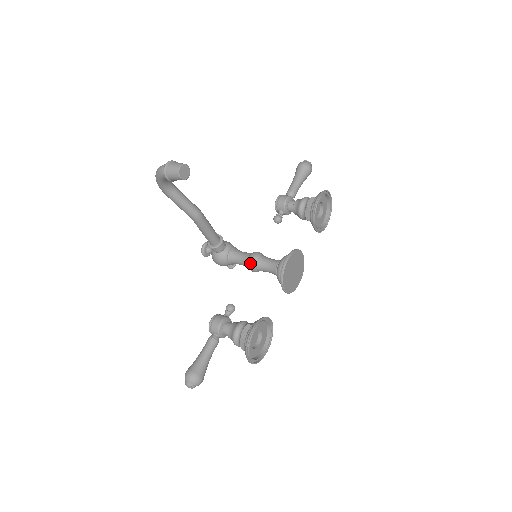
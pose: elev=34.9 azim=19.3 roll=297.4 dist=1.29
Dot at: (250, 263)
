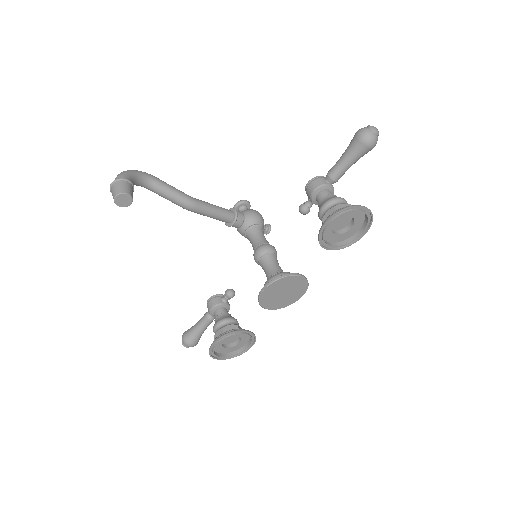
Dot at: (254, 258)
